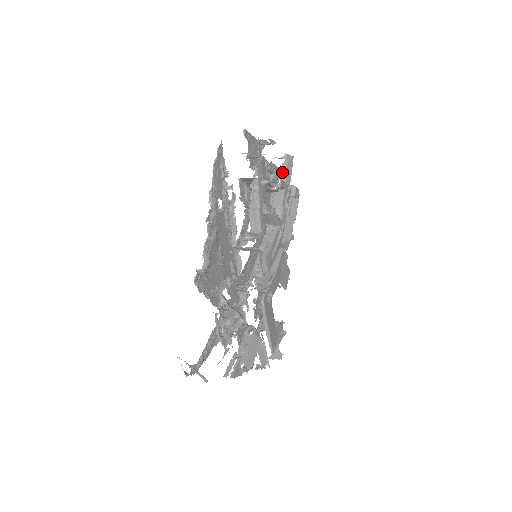
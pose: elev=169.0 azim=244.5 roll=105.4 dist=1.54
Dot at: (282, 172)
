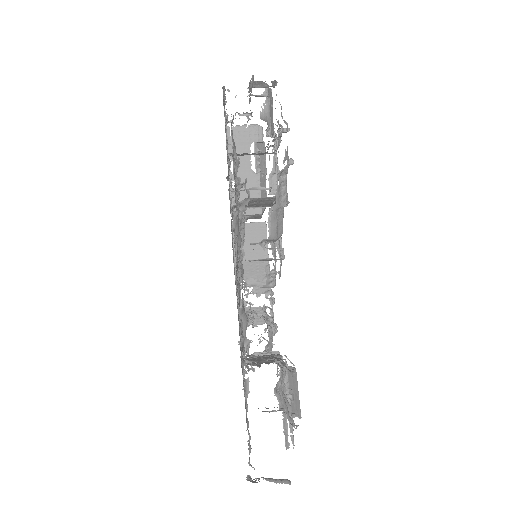
Dot at: (266, 119)
